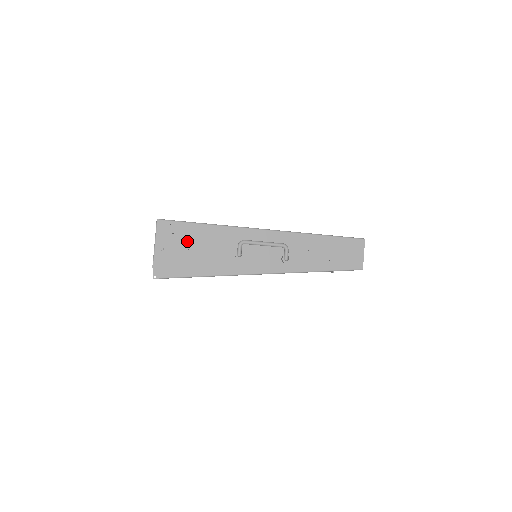
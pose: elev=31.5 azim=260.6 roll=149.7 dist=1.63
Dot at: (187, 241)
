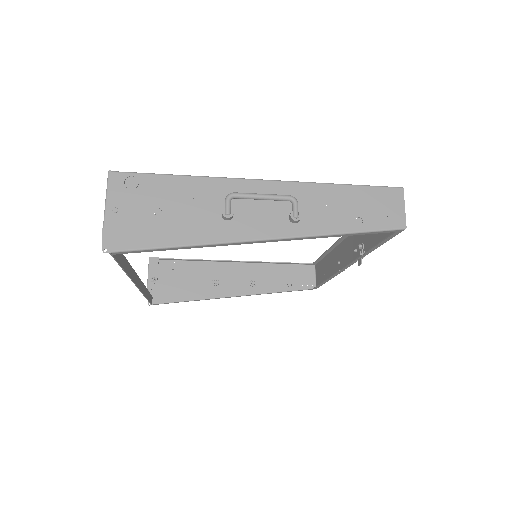
Dot at: (152, 199)
